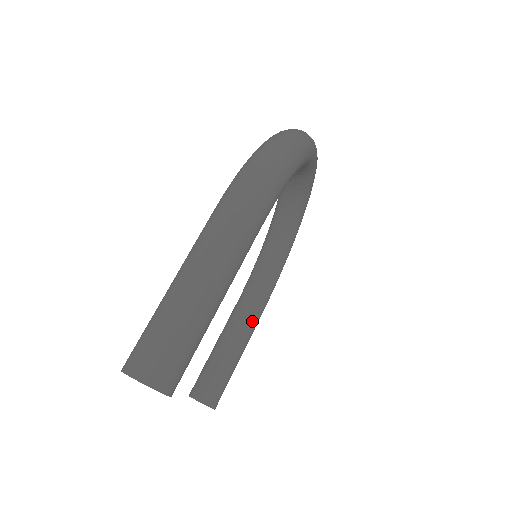
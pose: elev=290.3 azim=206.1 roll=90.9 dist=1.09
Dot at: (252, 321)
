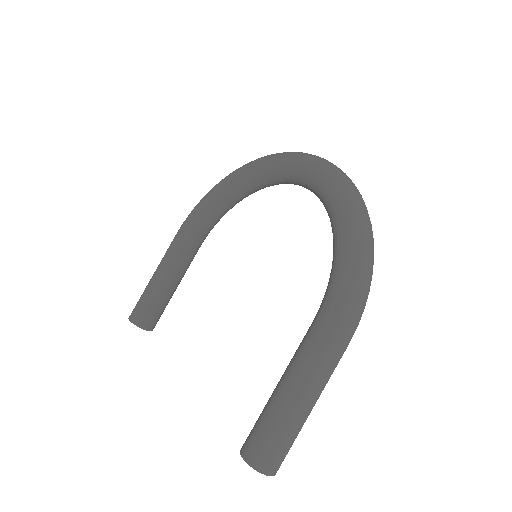
Dot at: (194, 256)
